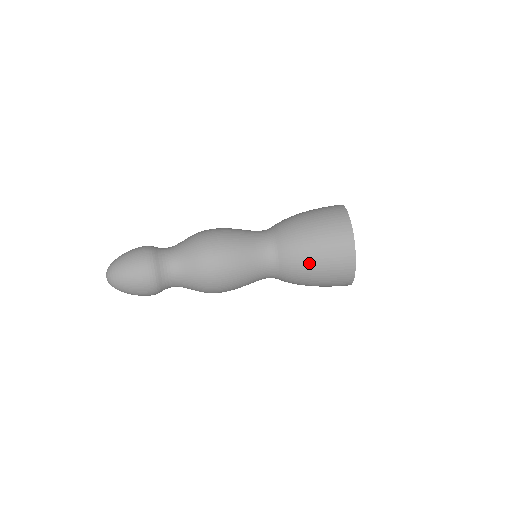
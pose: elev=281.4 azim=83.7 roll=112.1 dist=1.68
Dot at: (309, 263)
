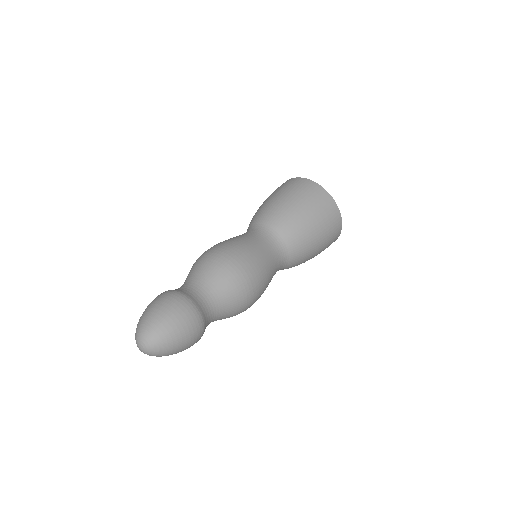
Dot at: (304, 219)
